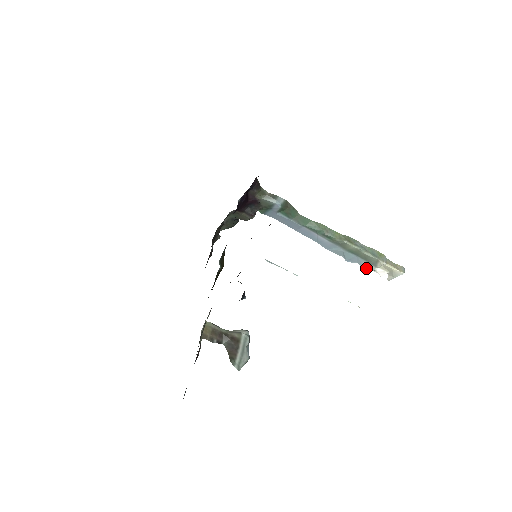
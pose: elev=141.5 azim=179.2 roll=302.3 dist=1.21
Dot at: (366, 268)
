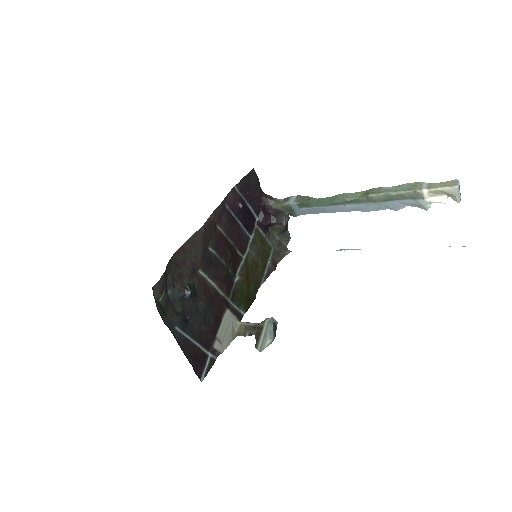
Dot at: (419, 205)
